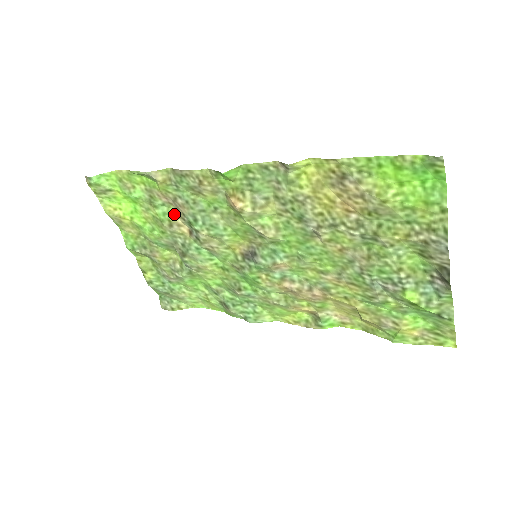
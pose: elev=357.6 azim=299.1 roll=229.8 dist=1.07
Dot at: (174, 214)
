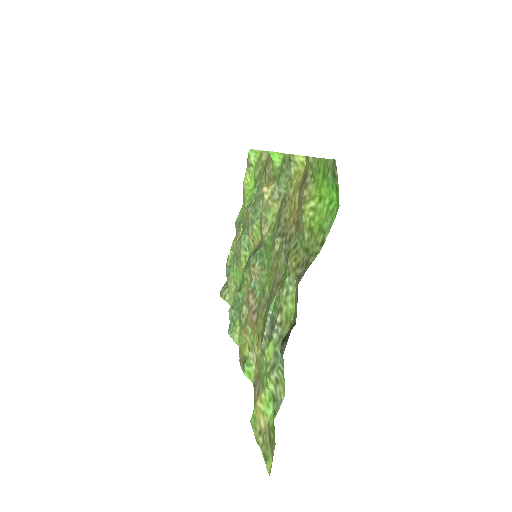
Dot at: occluded
